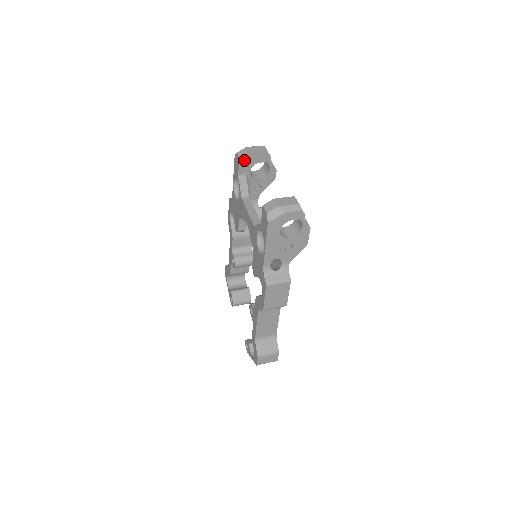
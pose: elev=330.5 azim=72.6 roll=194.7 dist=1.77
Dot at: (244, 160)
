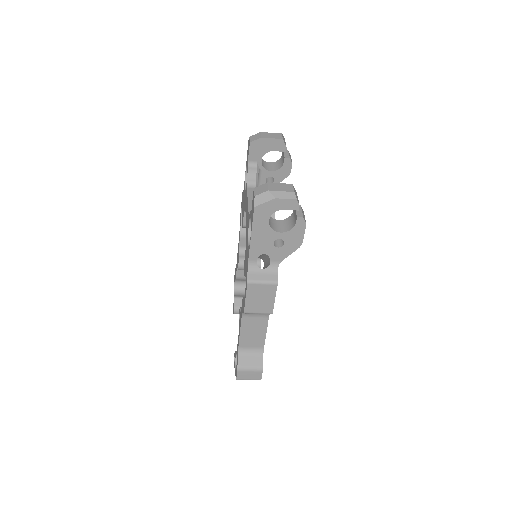
Dot at: (255, 145)
